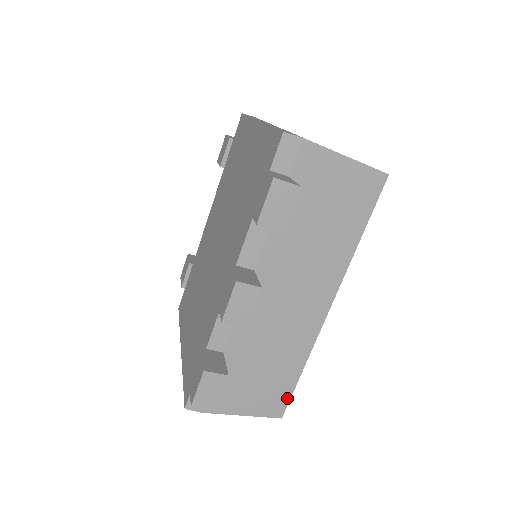
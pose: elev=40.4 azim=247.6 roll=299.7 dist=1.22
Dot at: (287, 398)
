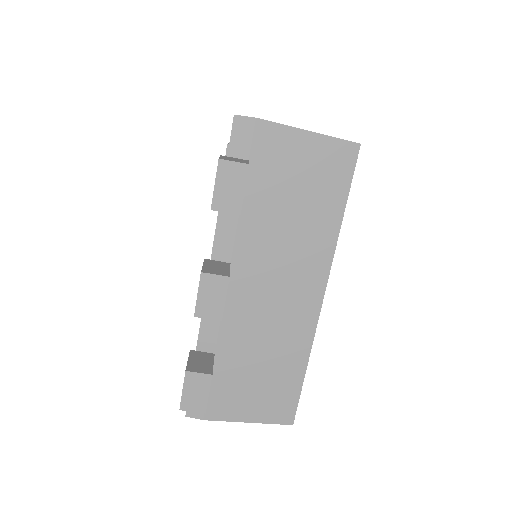
Dot at: (294, 402)
